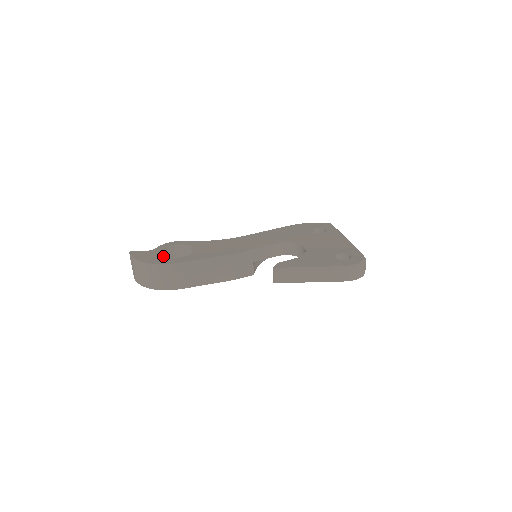
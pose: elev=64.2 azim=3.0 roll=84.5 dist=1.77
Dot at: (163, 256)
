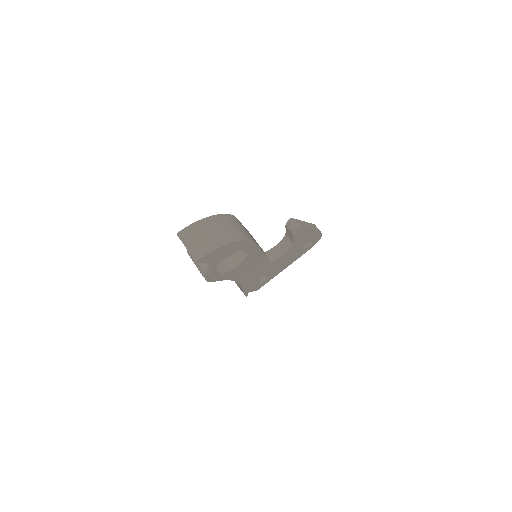
Dot at: occluded
